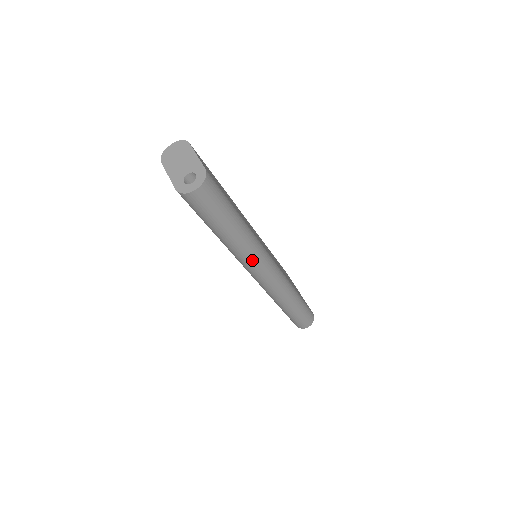
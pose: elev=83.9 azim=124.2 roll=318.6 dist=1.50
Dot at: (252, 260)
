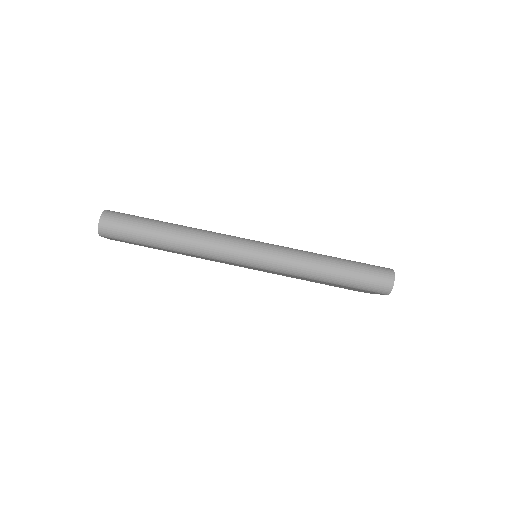
Dot at: (211, 246)
